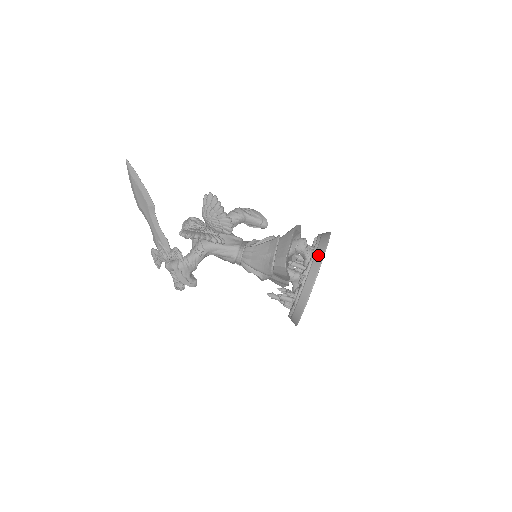
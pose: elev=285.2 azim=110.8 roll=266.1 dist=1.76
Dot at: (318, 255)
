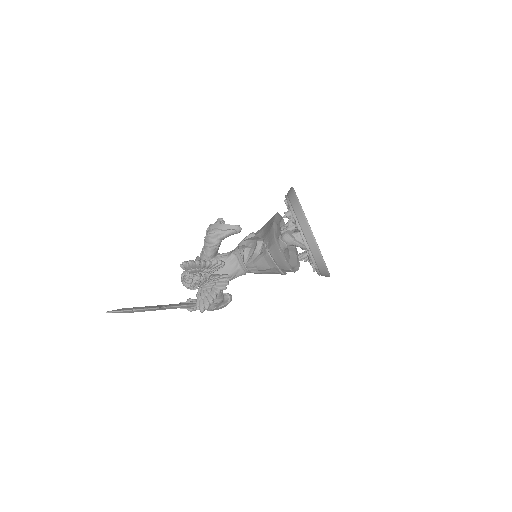
Dot at: (311, 246)
